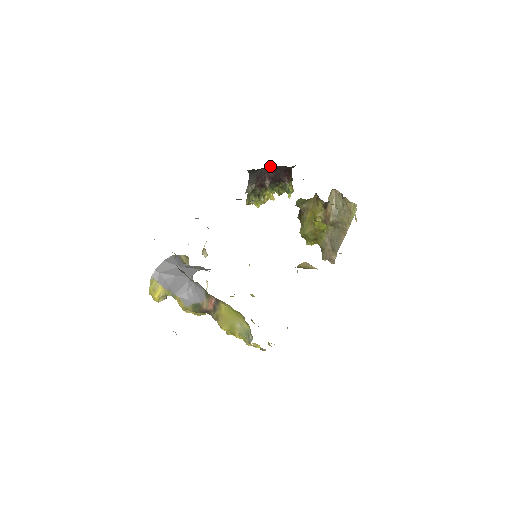
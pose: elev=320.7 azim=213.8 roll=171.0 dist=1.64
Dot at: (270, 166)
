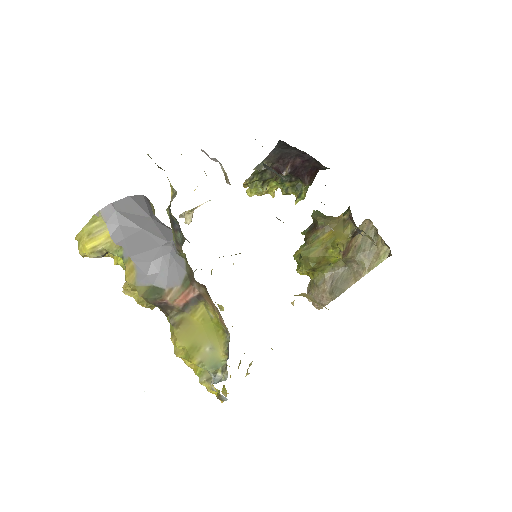
Dot at: occluded
